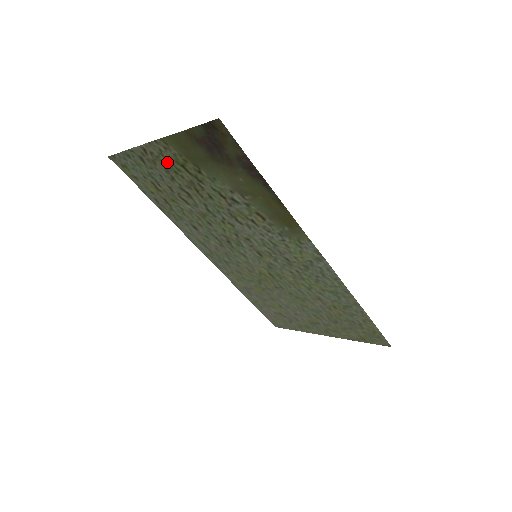
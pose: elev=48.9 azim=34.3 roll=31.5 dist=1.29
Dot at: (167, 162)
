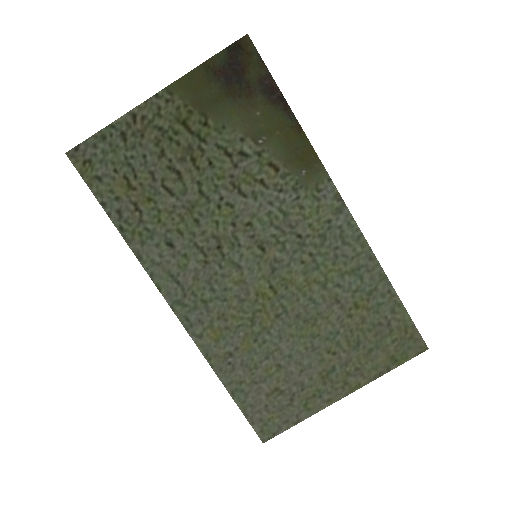
Dot at: (162, 125)
